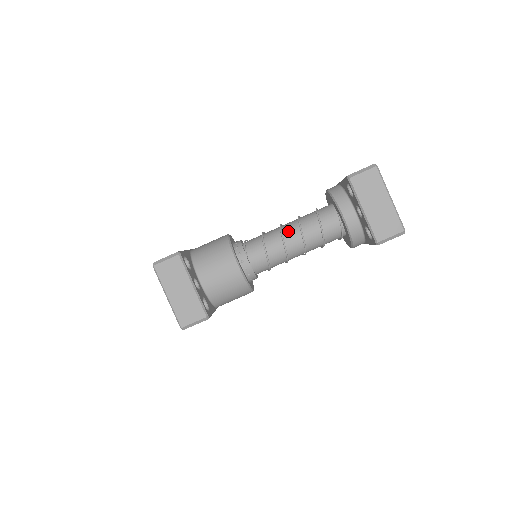
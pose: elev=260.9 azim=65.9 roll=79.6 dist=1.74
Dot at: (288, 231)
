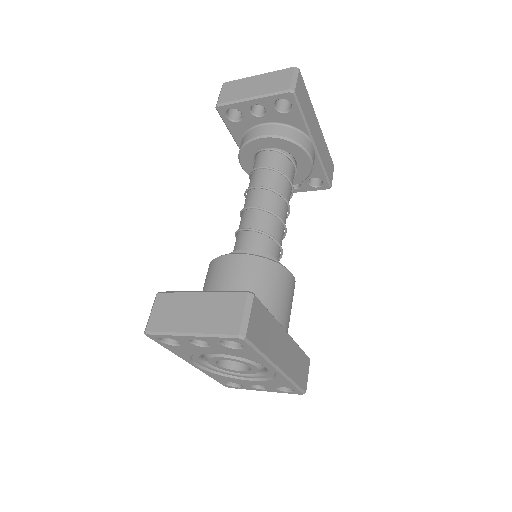
Dot at: (246, 203)
